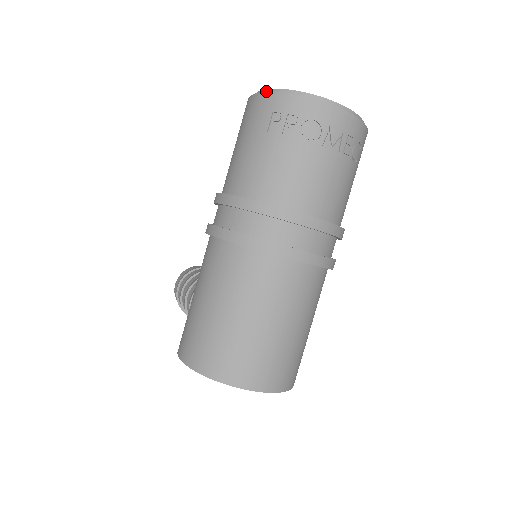
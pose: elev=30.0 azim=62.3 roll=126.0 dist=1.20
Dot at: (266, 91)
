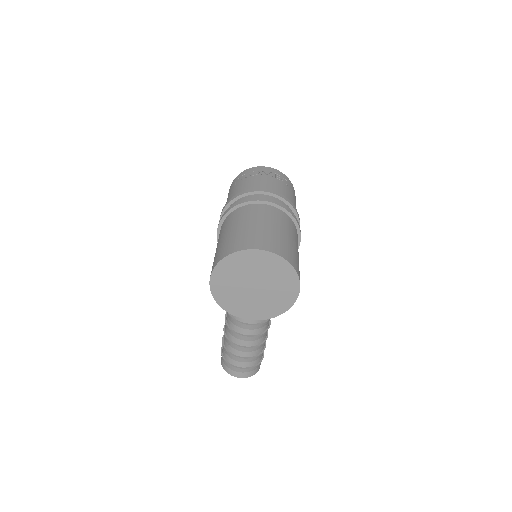
Dot at: occluded
